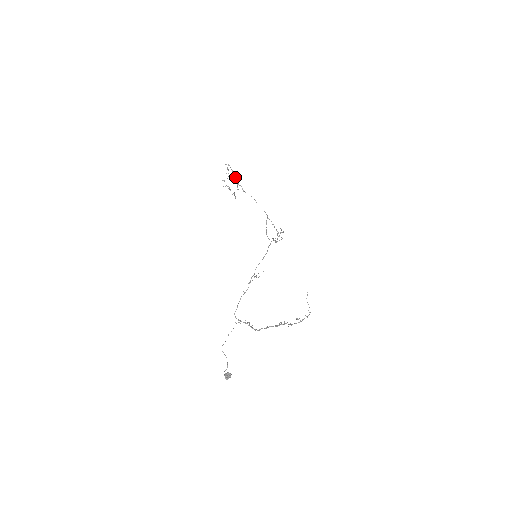
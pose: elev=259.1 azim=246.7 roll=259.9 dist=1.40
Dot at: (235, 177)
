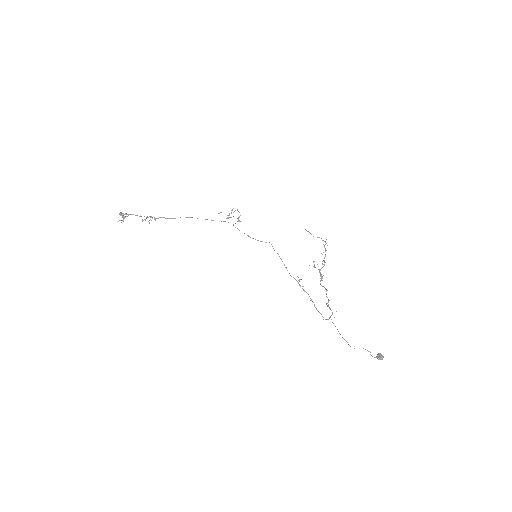
Dot at: occluded
